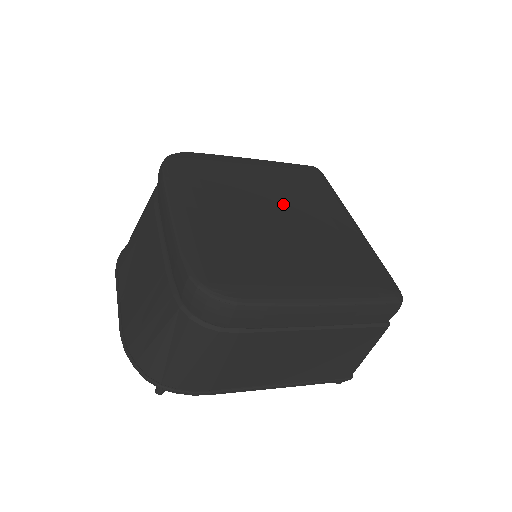
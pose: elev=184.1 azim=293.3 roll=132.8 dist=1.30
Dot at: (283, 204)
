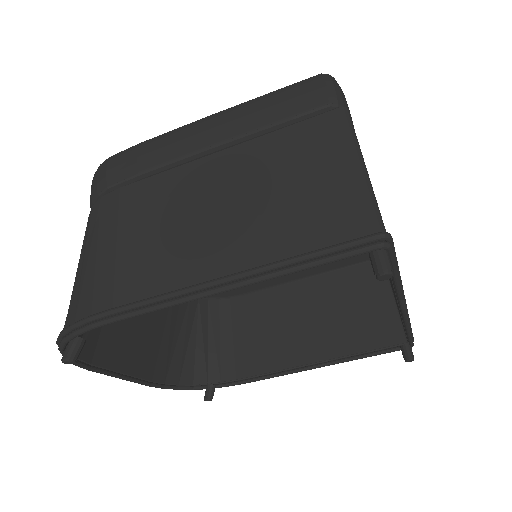
Dot at: occluded
